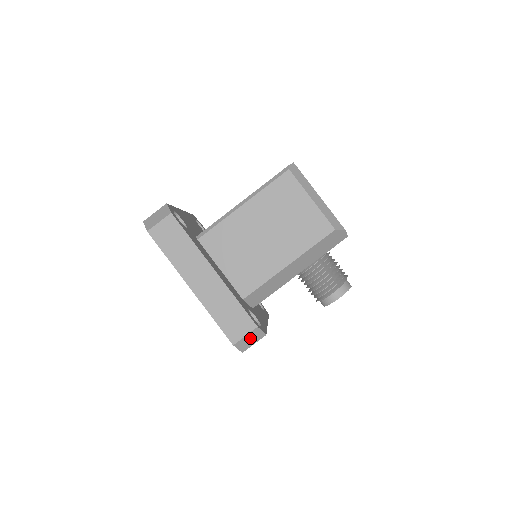
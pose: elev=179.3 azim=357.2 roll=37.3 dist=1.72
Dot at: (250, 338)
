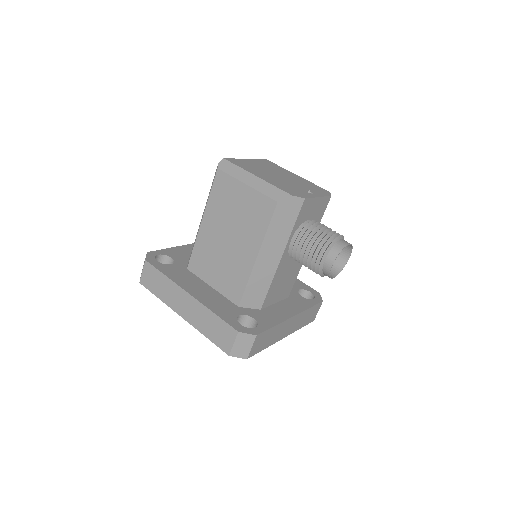
Dot at: (241, 344)
